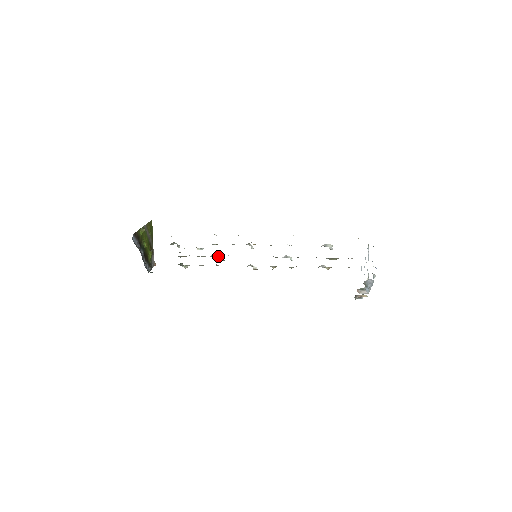
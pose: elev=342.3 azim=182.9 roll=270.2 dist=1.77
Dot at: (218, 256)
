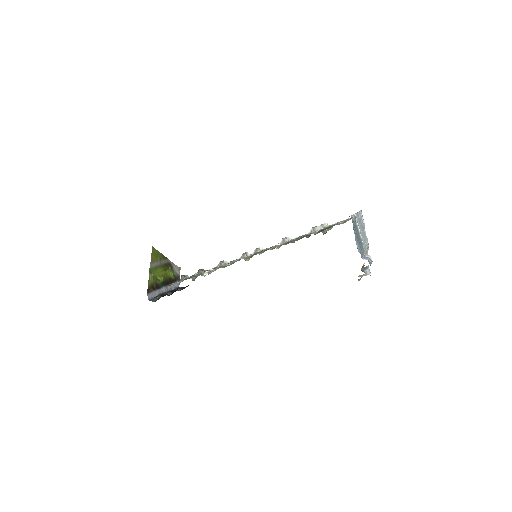
Dot at: occluded
